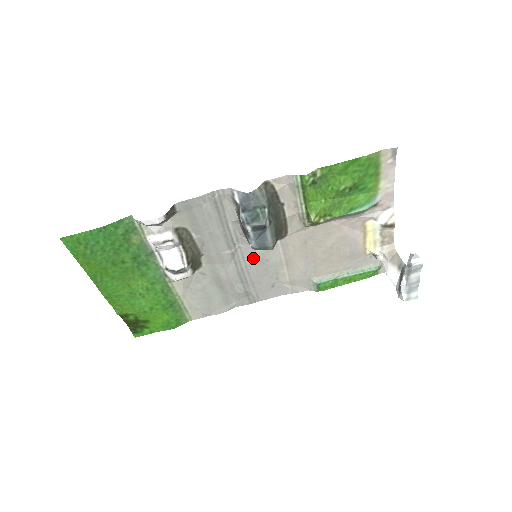
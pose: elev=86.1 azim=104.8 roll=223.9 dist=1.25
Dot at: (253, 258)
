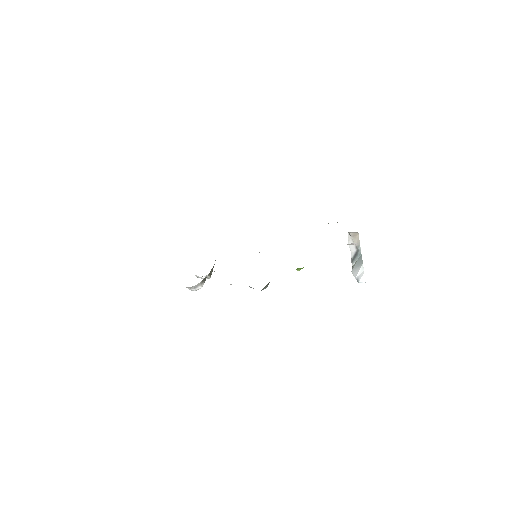
Dot at: occluded
